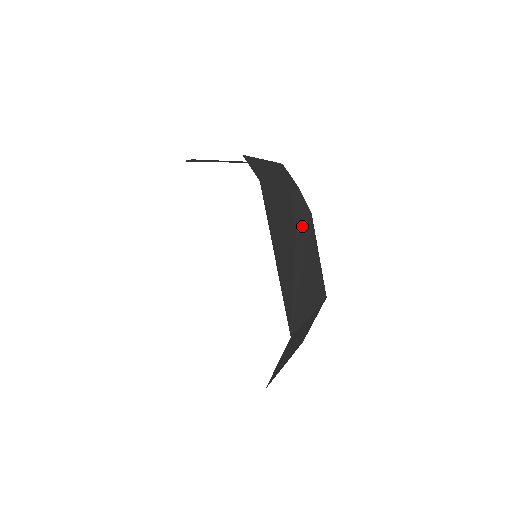
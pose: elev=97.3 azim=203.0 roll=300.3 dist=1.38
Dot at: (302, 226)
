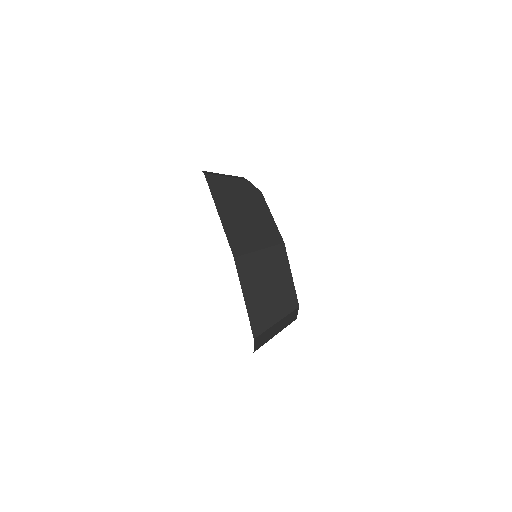
Dot at: (251, 199)
